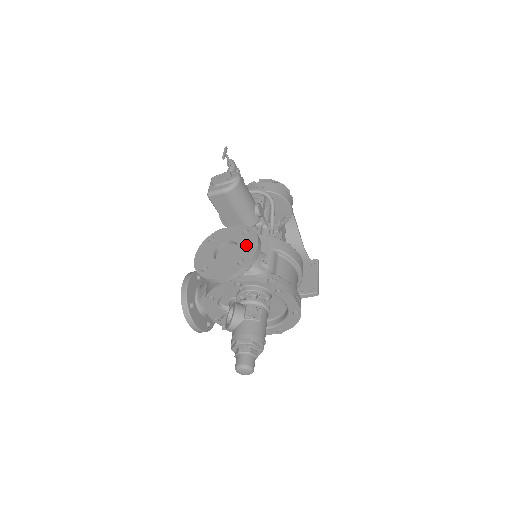
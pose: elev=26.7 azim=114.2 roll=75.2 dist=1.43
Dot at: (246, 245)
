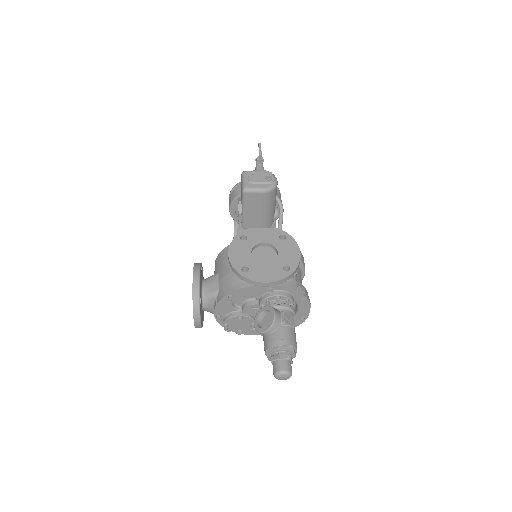
Dot at: (287, 251)
